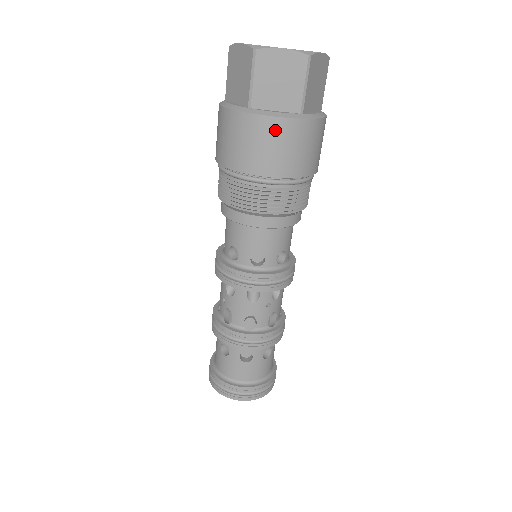
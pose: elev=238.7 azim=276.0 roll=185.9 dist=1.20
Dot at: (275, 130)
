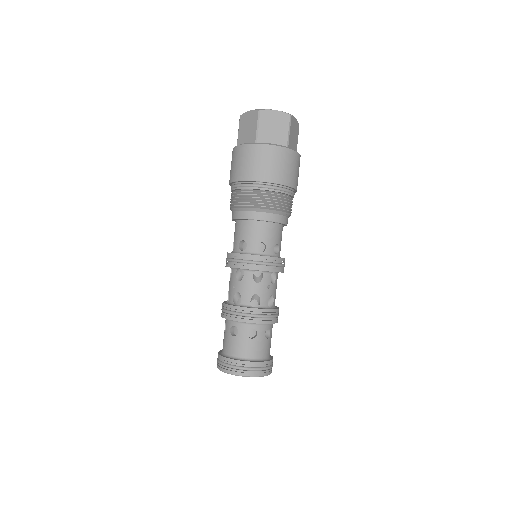
Dot at: (273, 153)
